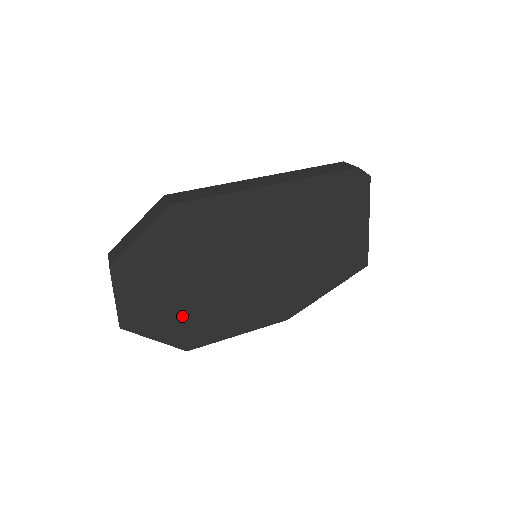
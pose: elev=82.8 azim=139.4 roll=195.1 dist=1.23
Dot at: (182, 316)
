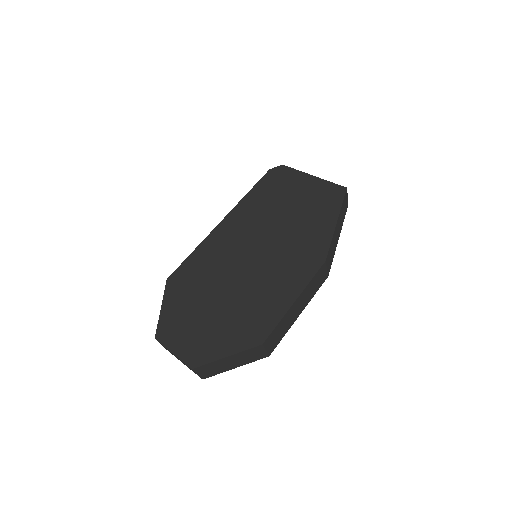
Dot at: (233, 326)
